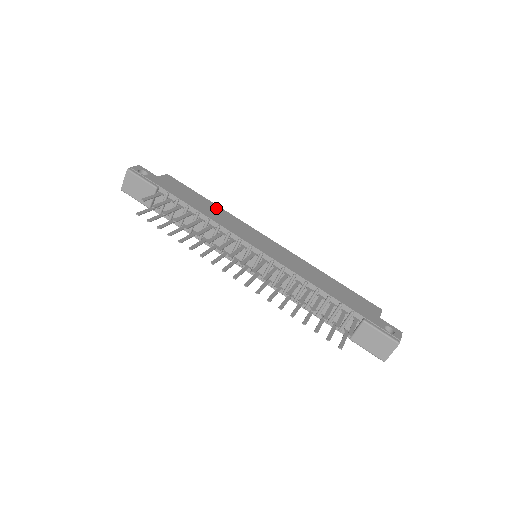
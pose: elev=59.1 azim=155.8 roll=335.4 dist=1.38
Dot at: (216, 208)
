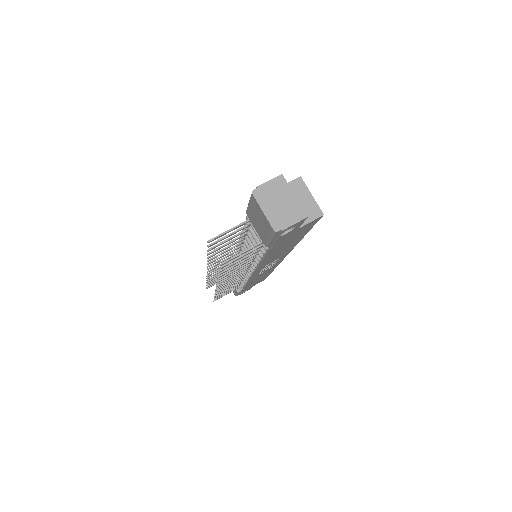
Dot at: occluded
